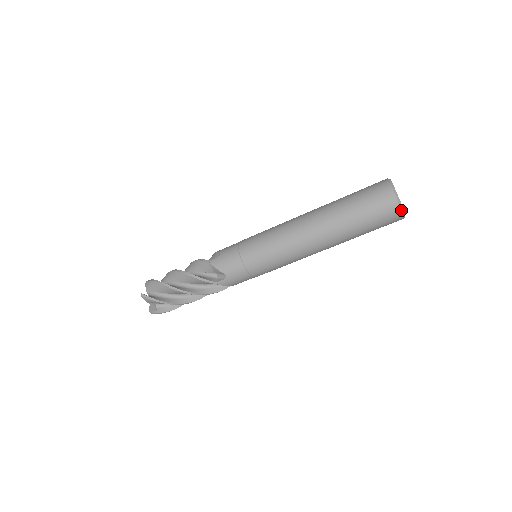
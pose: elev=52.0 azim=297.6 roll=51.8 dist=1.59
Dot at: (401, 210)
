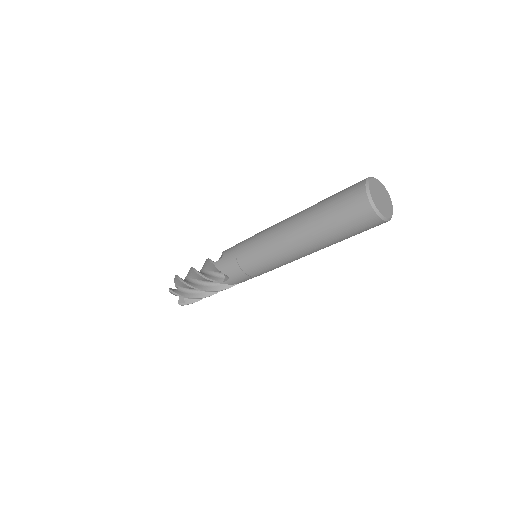
Dot at: (378, 216)
